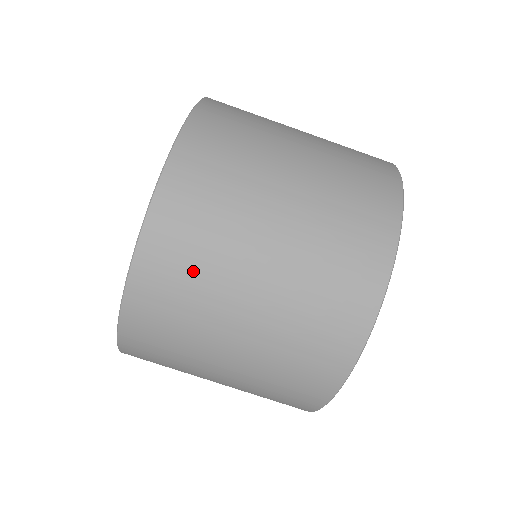
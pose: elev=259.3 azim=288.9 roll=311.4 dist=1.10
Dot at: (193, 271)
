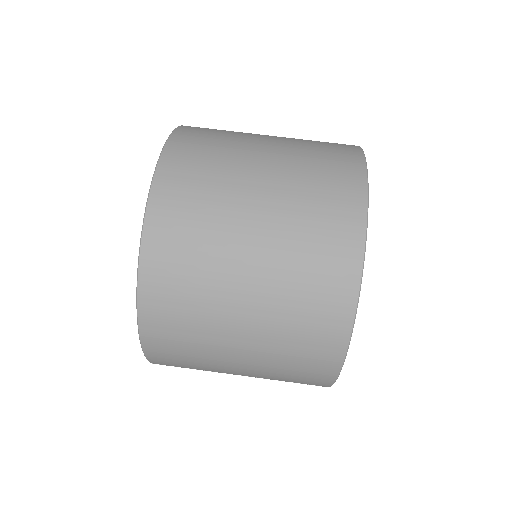
Dot at: (221, 132)
